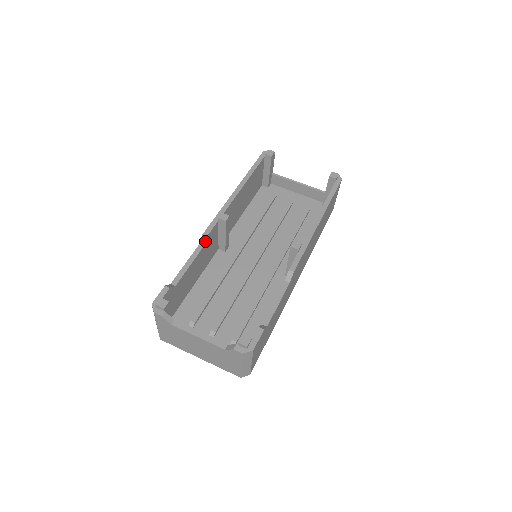
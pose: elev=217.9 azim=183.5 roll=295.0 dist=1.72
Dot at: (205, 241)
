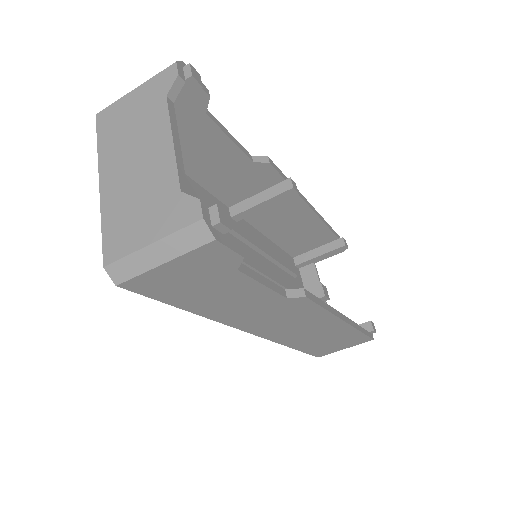
Dot at: (262, 163)
